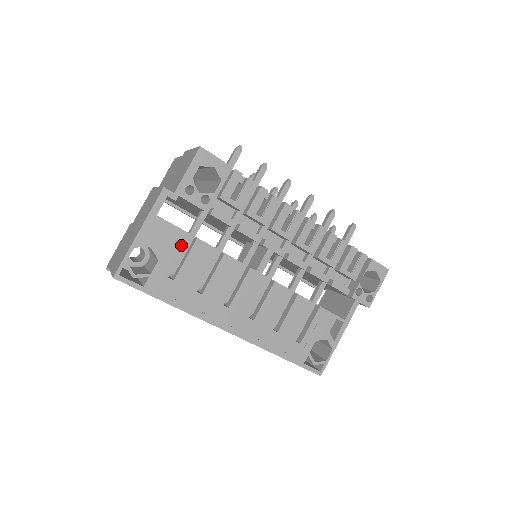
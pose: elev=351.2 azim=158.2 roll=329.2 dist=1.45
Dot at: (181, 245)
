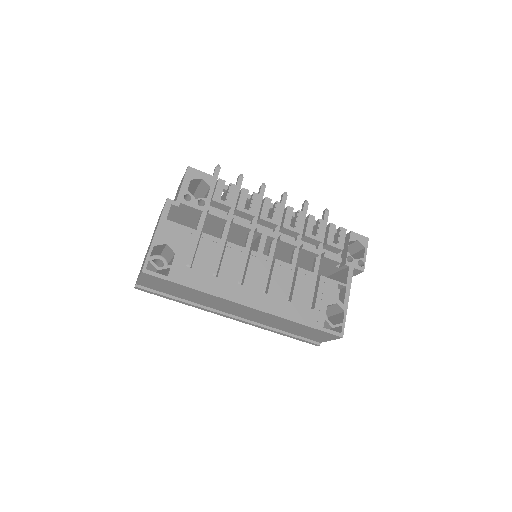
Dot at: (191, 239)
